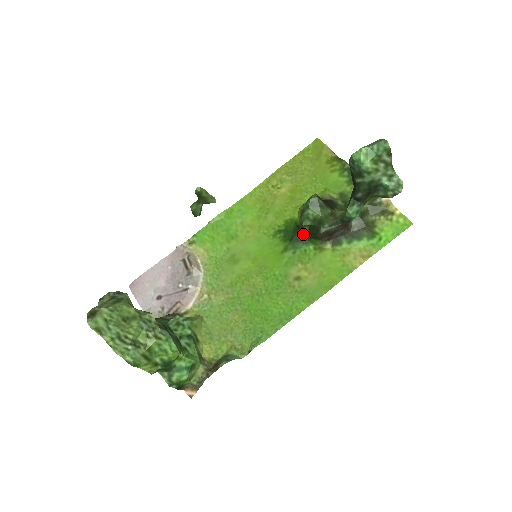
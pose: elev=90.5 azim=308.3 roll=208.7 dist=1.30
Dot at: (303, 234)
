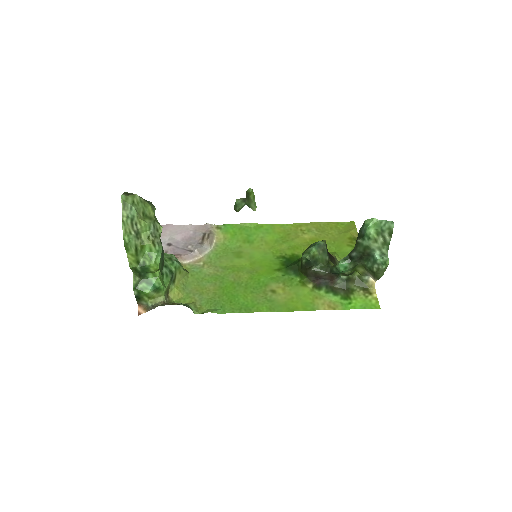
Dot at: (299, 267)
